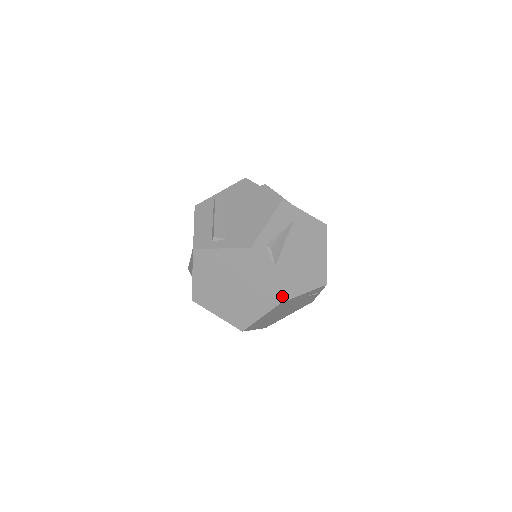
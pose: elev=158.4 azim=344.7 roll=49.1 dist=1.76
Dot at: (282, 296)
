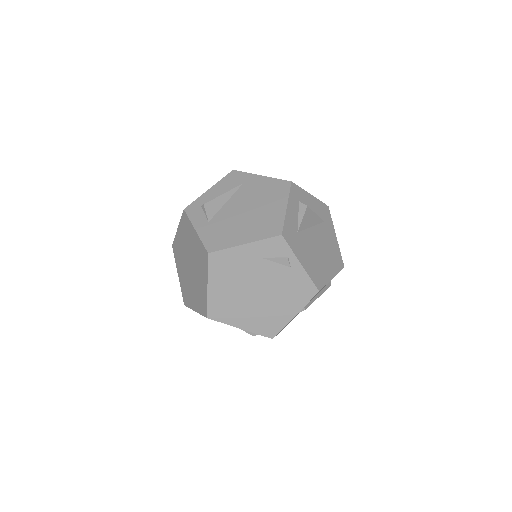
Dot at: (211, 247)
